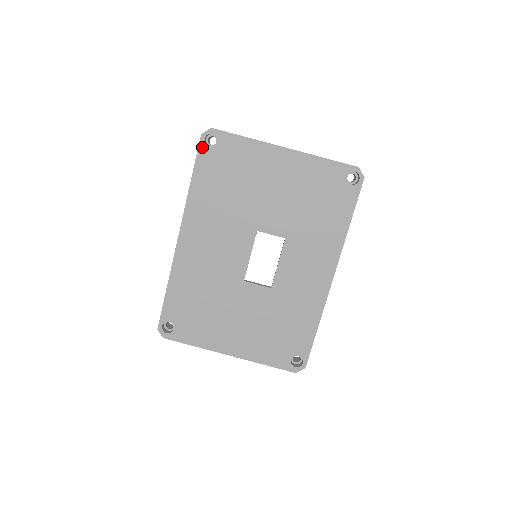
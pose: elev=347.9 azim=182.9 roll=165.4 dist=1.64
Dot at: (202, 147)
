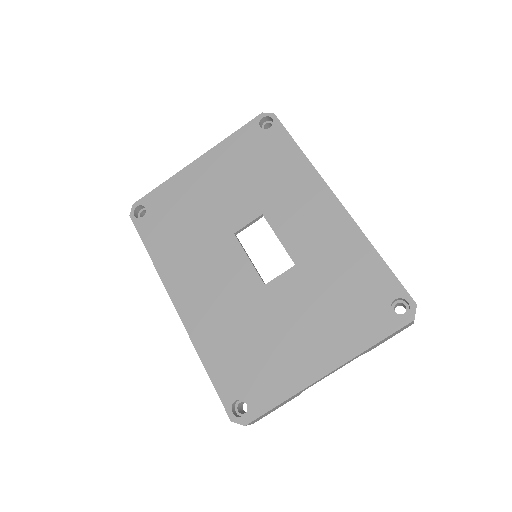
Dot at: (137, 223)
